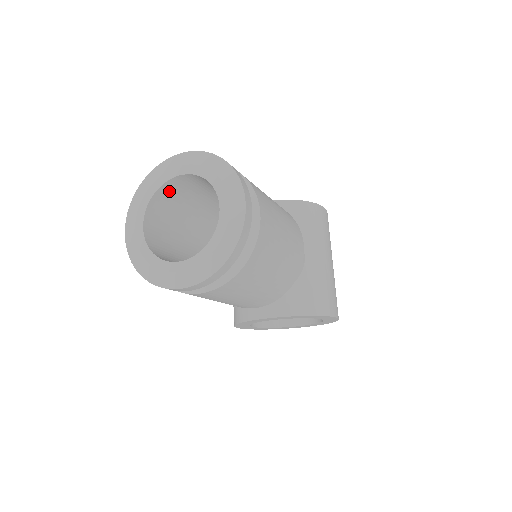
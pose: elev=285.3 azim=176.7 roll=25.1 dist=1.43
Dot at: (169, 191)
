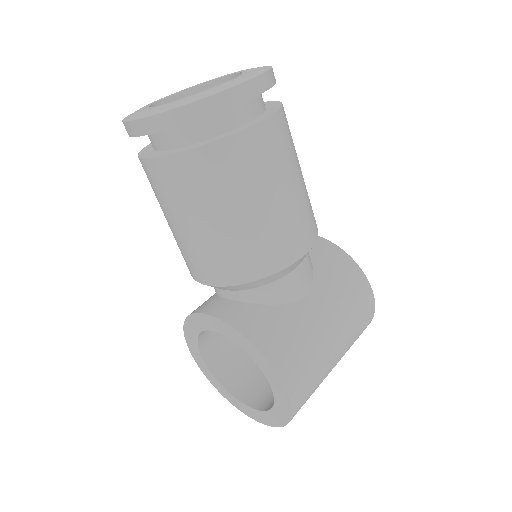
Dot at: occluded
